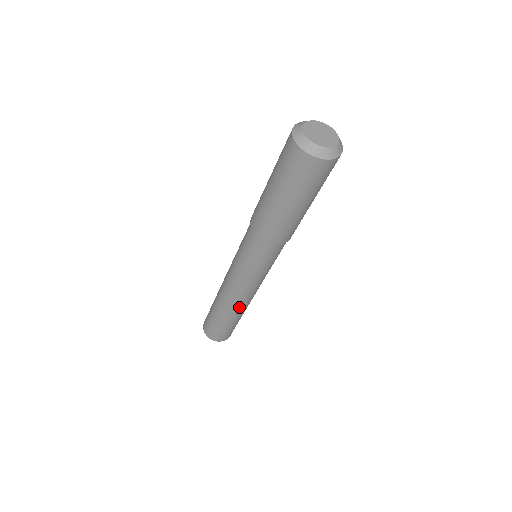
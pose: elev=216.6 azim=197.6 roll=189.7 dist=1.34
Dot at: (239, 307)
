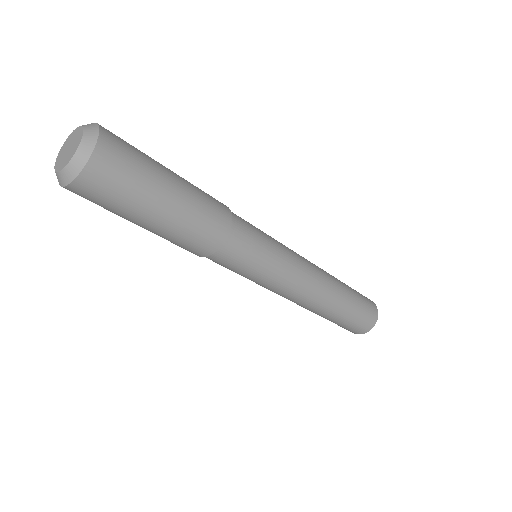
Dot at: (326, 290)
